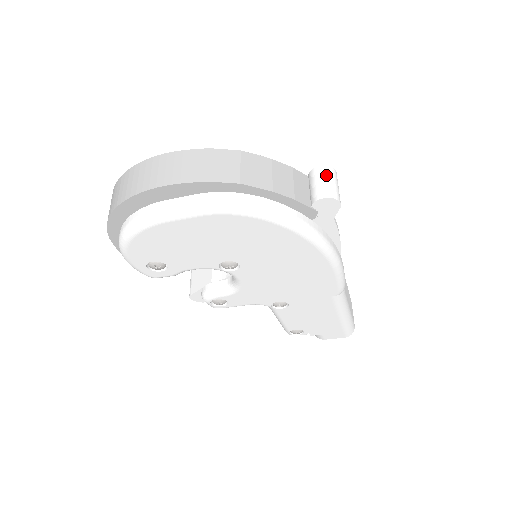
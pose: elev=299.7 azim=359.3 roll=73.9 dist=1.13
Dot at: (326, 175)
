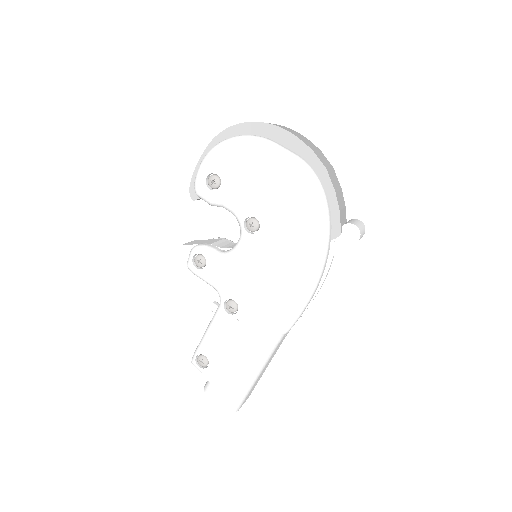
Dot at: (361, 224)
